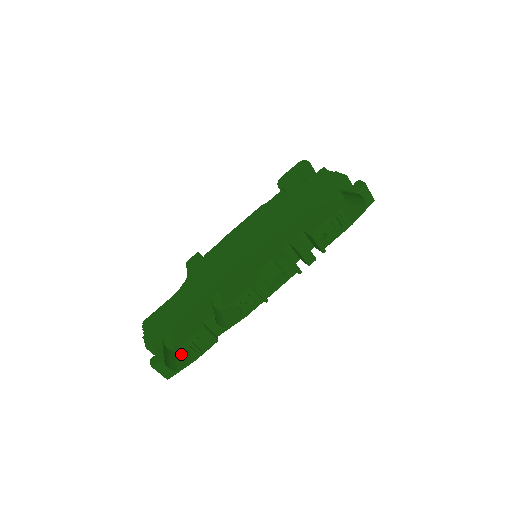
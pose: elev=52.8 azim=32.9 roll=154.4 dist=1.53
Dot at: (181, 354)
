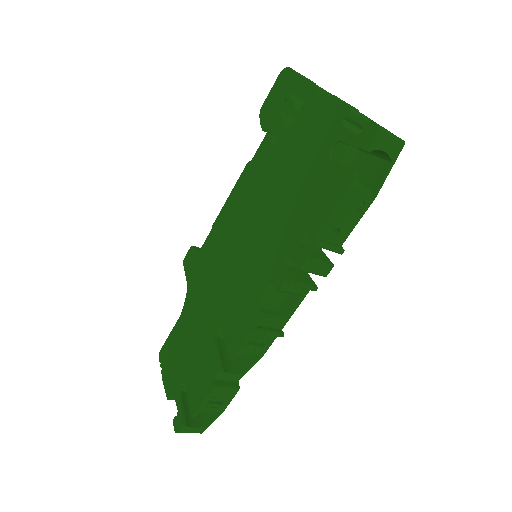
Dot at: occluded
